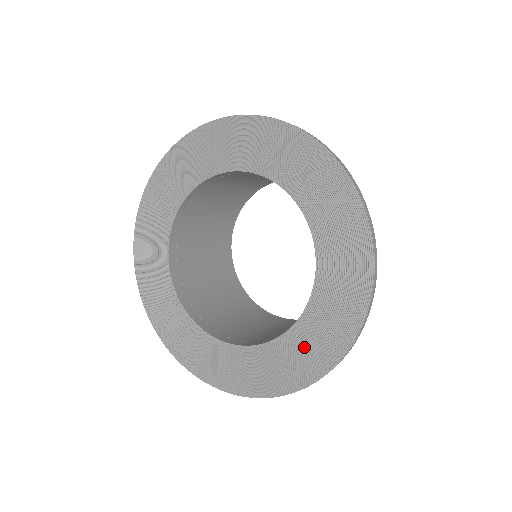
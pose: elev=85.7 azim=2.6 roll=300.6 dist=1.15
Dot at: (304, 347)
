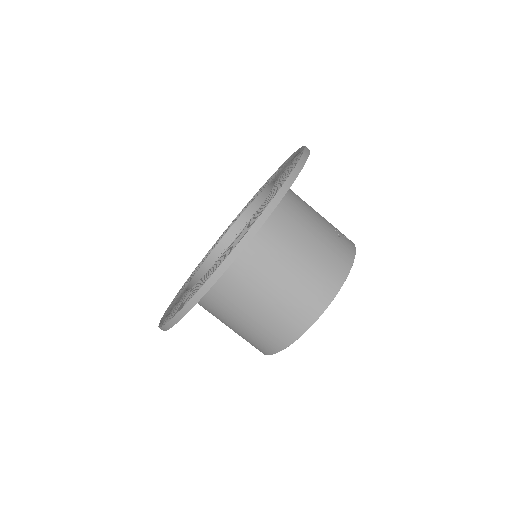
Dot at: occluded
